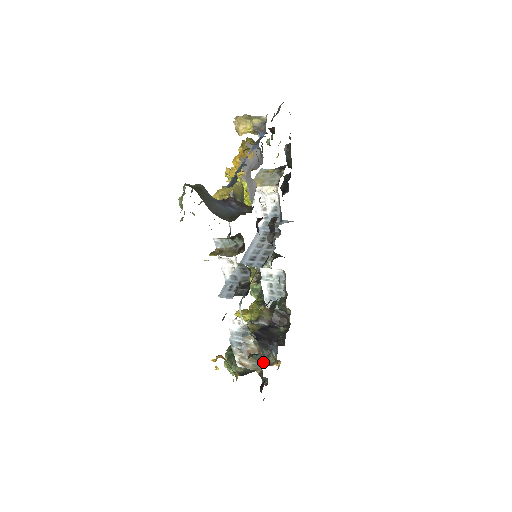
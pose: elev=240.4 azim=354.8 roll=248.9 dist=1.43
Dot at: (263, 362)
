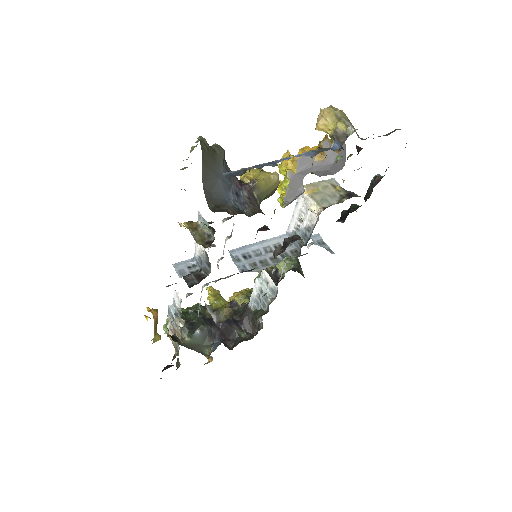
Dot at: (199, 347)
